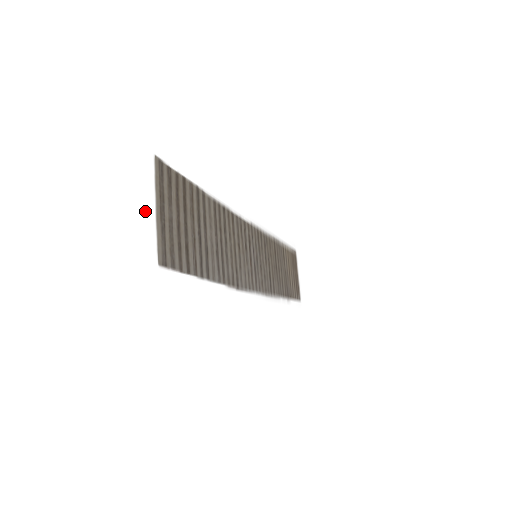
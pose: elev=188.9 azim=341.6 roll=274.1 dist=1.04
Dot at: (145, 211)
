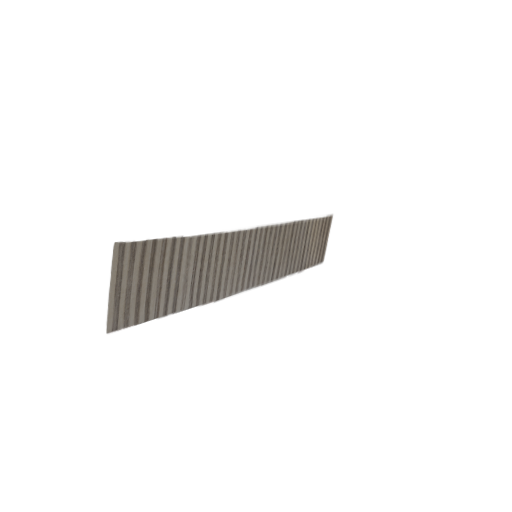
Dot at: (95, 299)
